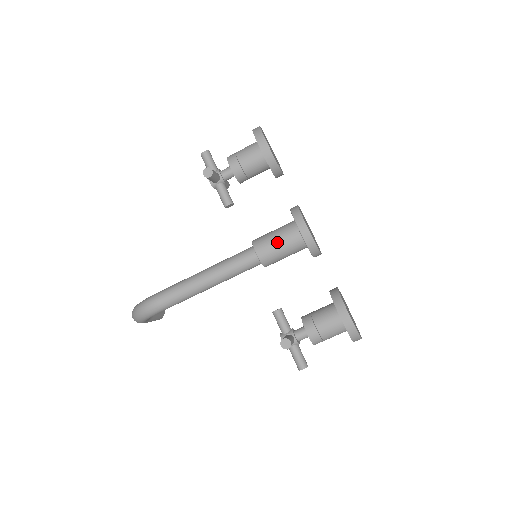
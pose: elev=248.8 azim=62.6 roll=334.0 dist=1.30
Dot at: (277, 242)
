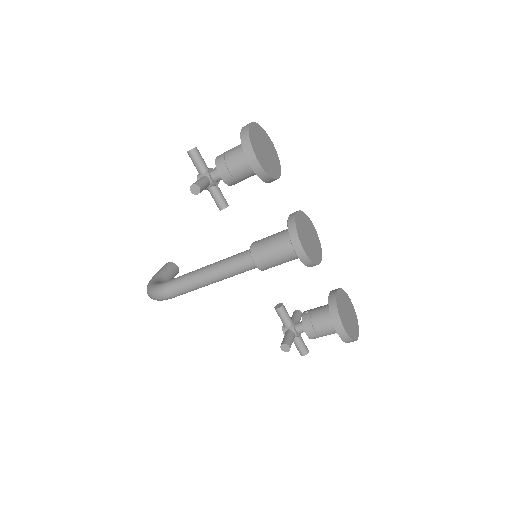
Dot at: (275, 255)
